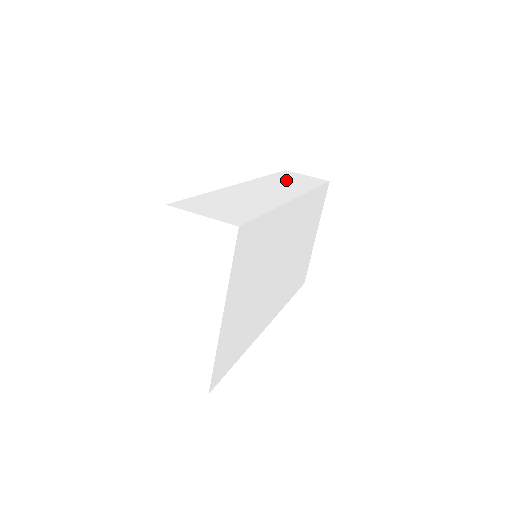
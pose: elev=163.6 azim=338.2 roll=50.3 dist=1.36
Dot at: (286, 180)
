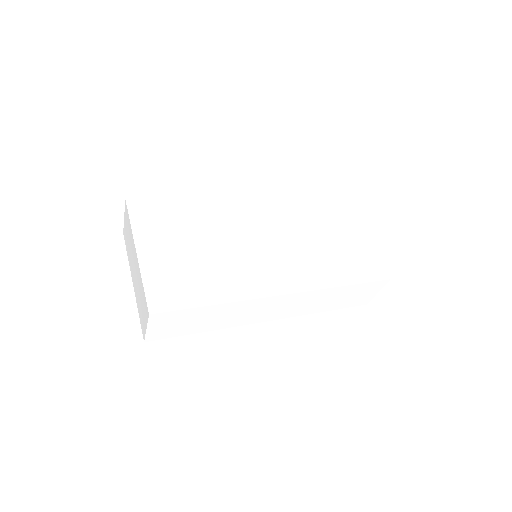
Dot at: occluded
